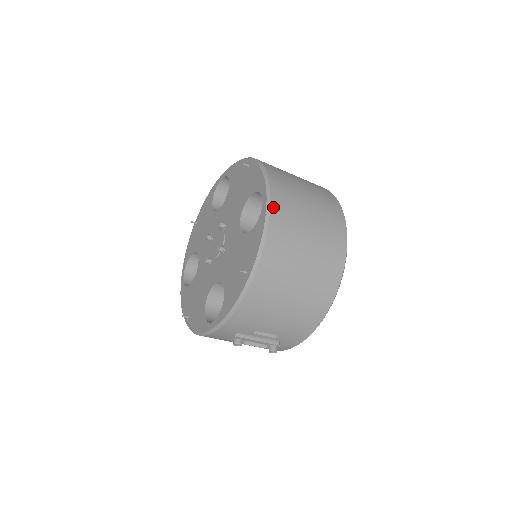
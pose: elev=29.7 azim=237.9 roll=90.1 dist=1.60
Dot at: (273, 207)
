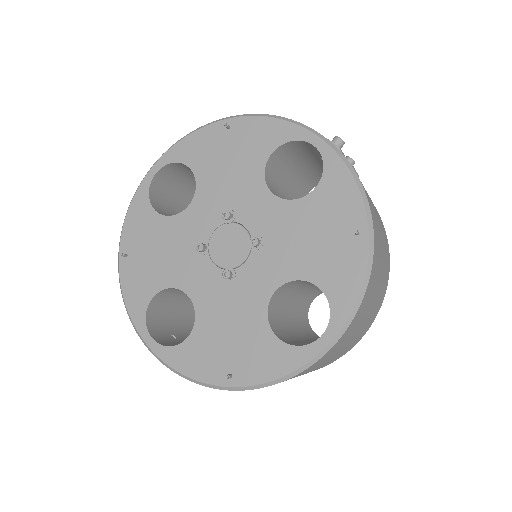
Dot at: (324, 356)
